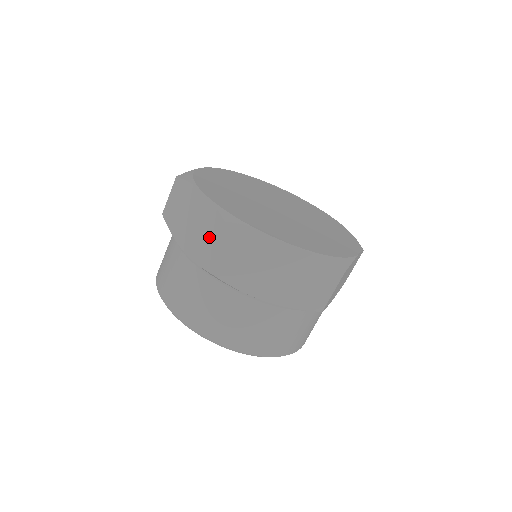
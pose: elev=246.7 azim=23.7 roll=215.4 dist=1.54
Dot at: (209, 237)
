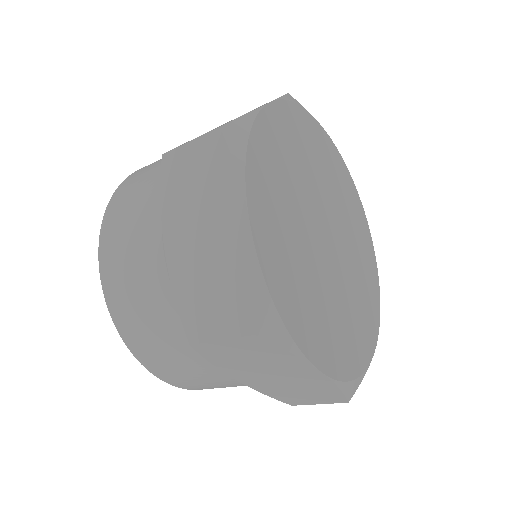
Dot at: (217, 295)
